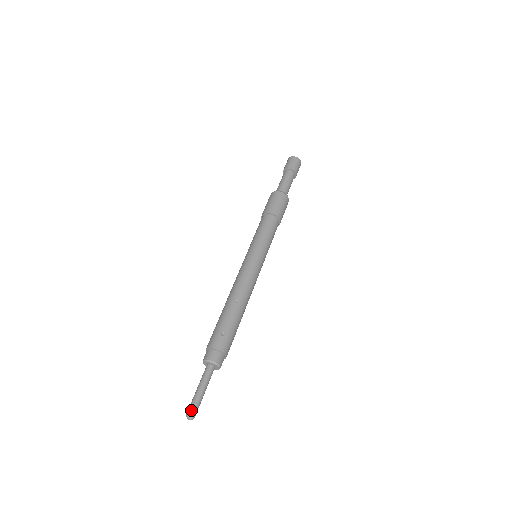
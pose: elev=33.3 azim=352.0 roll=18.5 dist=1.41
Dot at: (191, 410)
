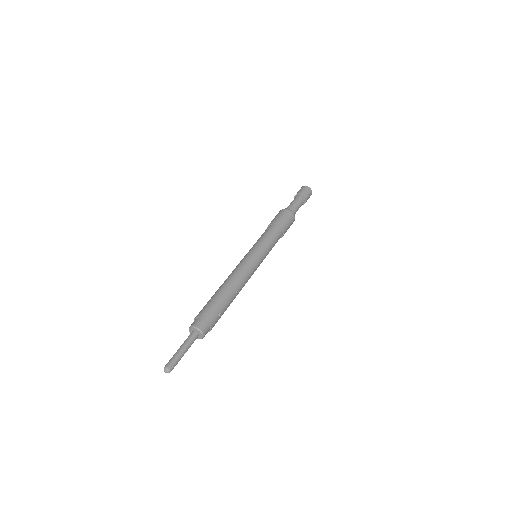
Dot at: (173, 366)
